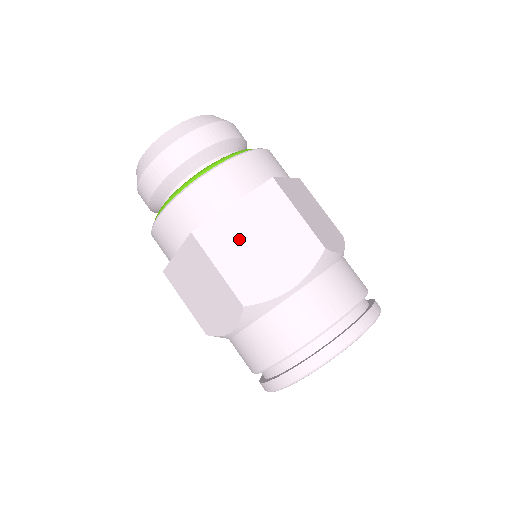
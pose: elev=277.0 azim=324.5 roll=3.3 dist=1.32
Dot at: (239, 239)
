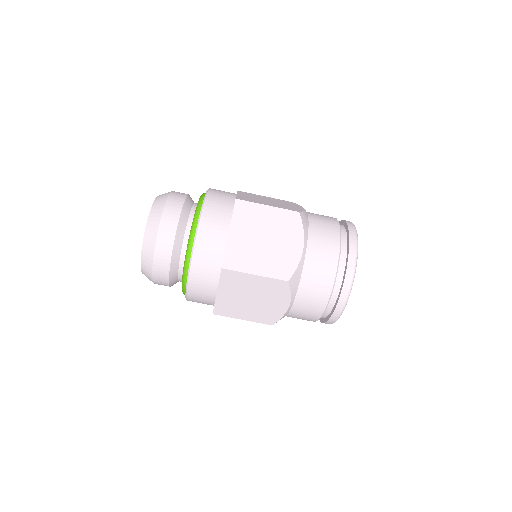
Dot at: (251, 248)
